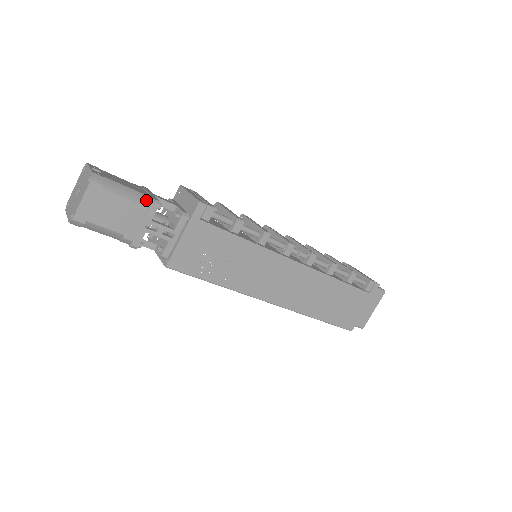
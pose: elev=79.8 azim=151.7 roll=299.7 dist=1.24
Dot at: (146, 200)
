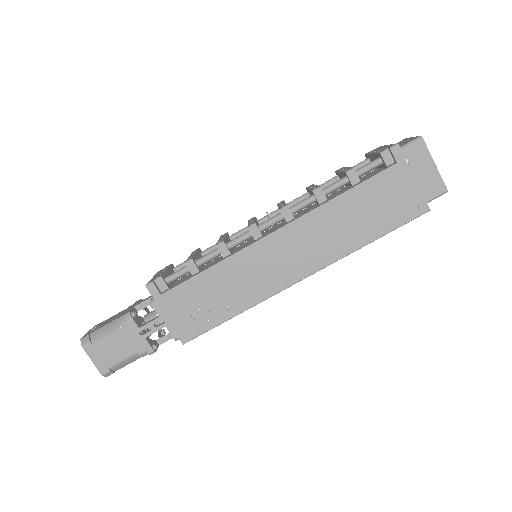
Dot at: (122, 320)
